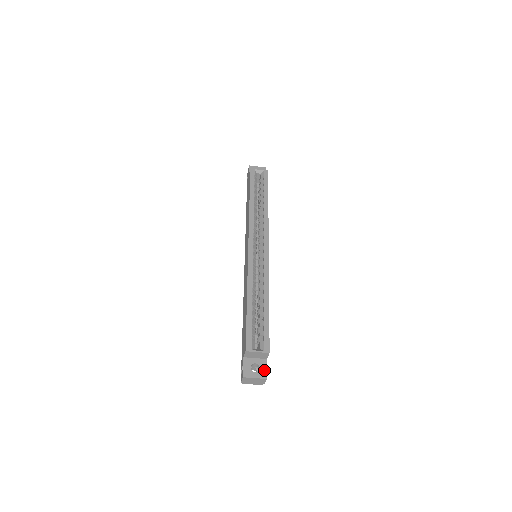
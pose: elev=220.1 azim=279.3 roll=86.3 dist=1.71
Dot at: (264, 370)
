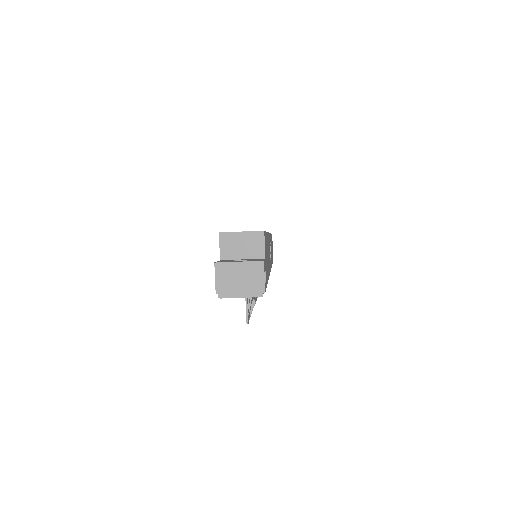
Dot at: (259, 260)
